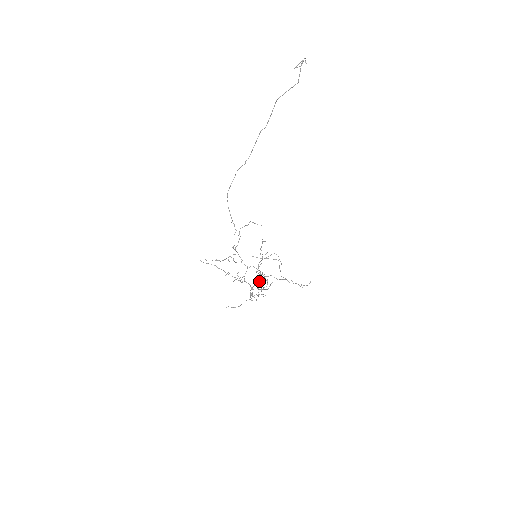
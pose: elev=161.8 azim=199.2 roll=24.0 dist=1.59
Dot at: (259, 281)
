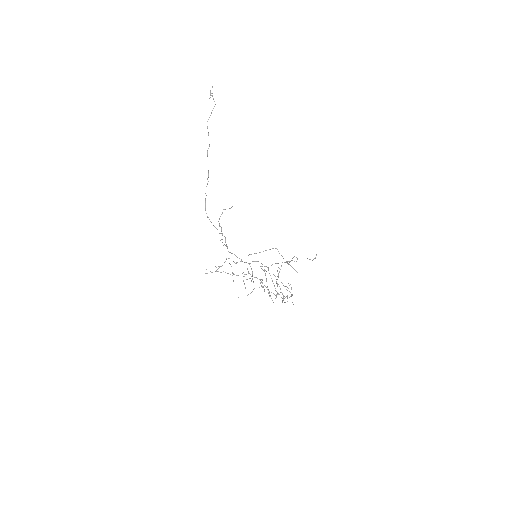
Dot at: occluded
